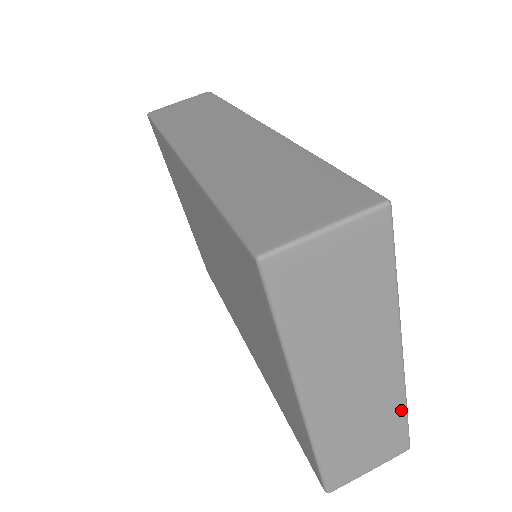
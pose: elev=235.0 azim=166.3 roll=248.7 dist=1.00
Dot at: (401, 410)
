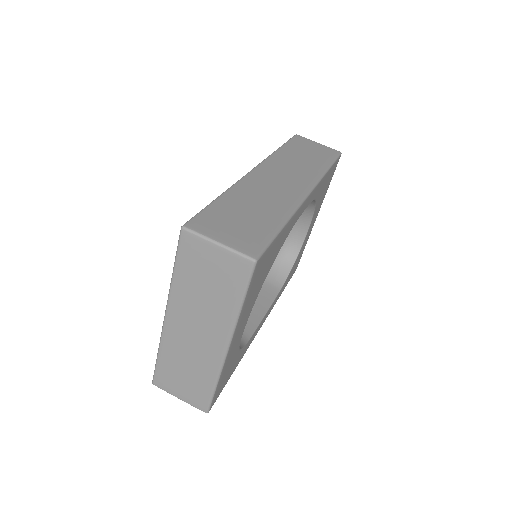
Dot at: (212, 382)
